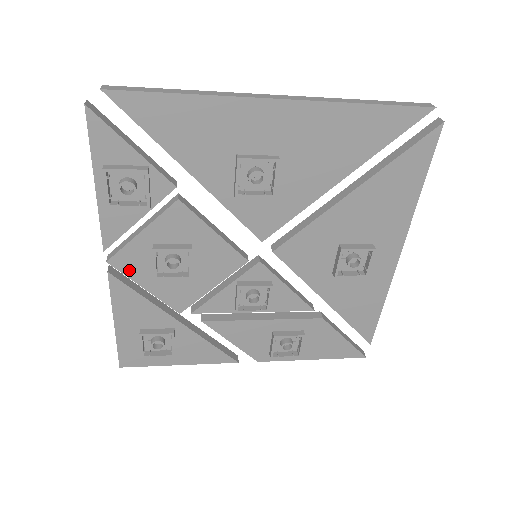
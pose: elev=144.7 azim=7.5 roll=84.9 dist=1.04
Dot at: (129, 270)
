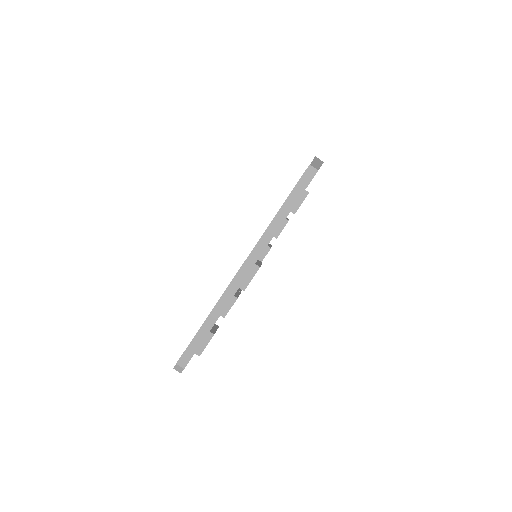
Dot at: occluded
